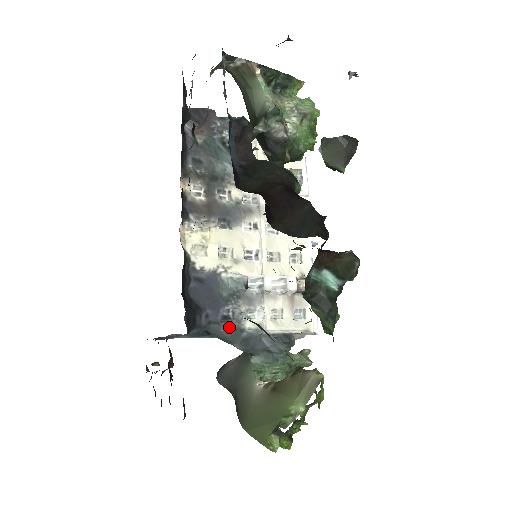
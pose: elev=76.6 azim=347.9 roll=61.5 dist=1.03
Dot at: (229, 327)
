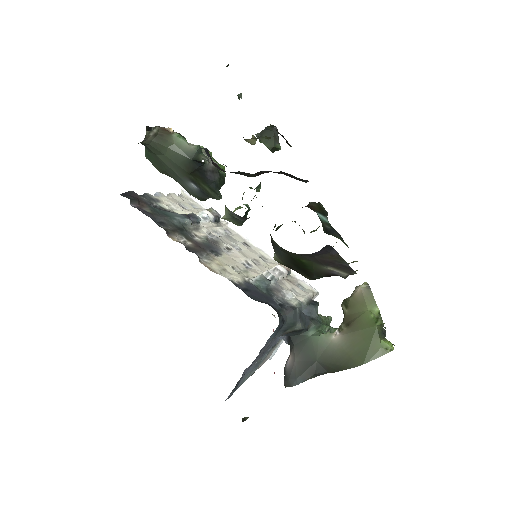
Dot at: (288, 309)
